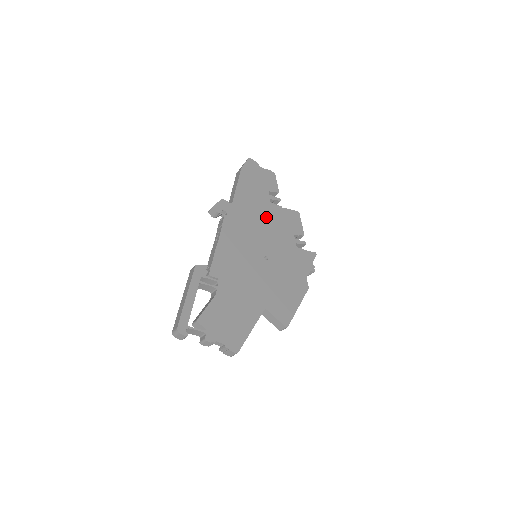
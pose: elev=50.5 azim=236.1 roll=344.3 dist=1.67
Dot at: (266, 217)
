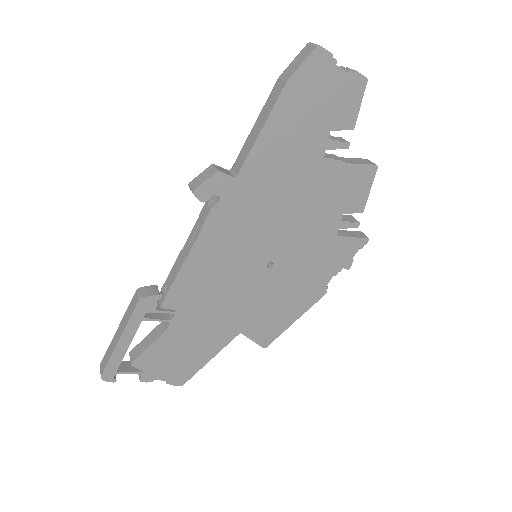
Dot at: (300, 191)
